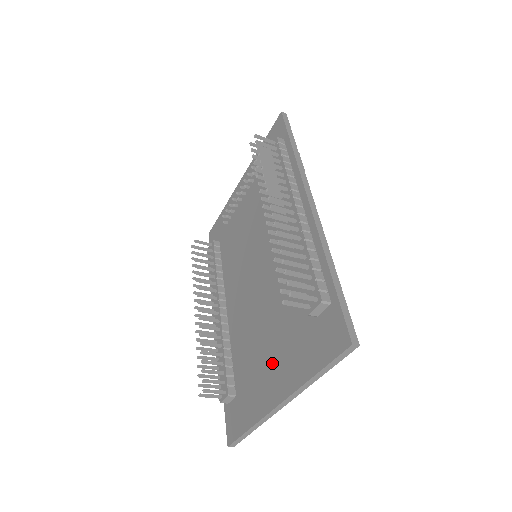
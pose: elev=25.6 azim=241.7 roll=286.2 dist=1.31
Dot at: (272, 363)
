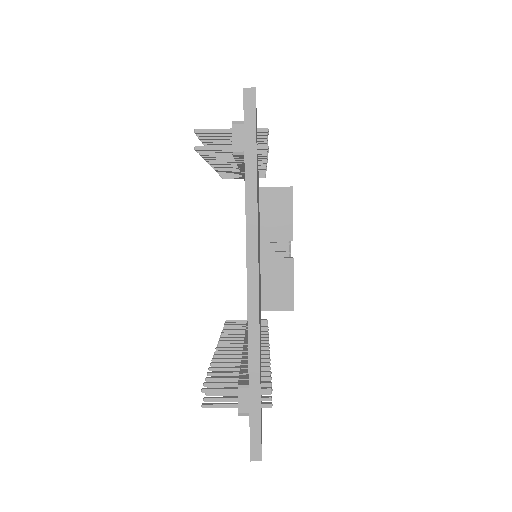
Dot at: occluded
